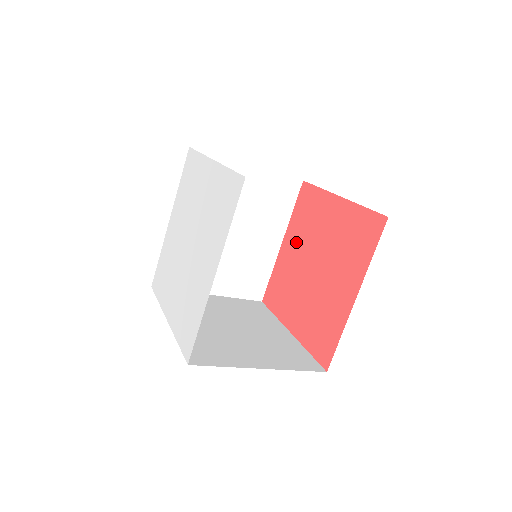
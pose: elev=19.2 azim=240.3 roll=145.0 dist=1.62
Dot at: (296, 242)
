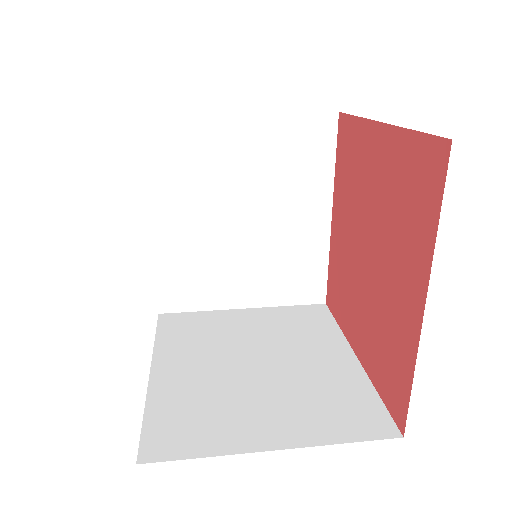
Dot at: (344, 212)
